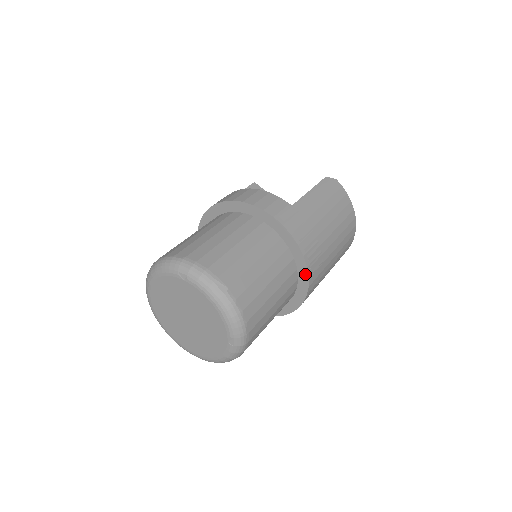
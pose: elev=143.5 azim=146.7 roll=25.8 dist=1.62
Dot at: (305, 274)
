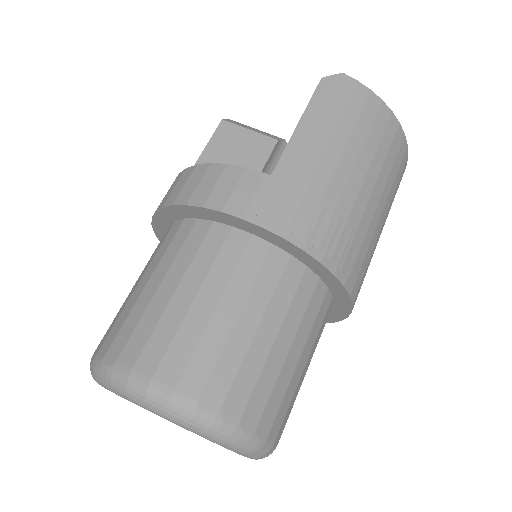
Dot at: (336, 283)
